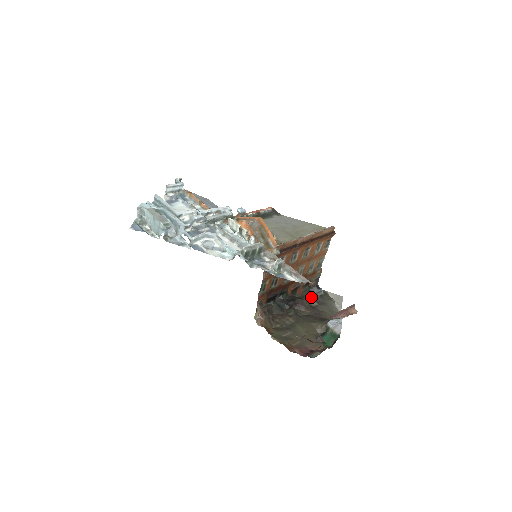
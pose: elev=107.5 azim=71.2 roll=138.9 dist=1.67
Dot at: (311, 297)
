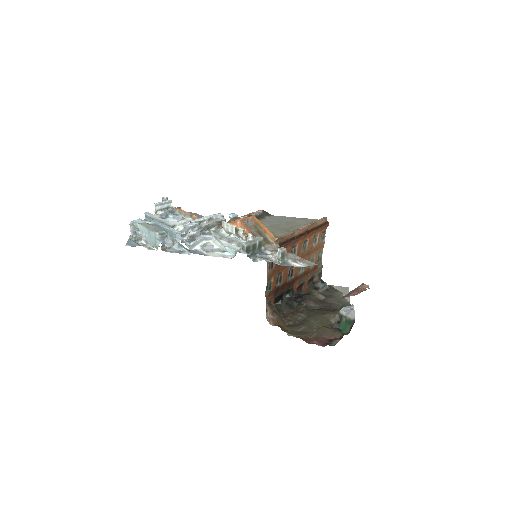
Dot at: (317, 292)
